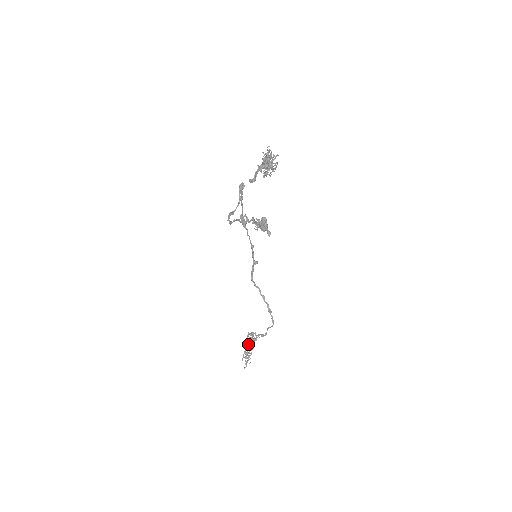
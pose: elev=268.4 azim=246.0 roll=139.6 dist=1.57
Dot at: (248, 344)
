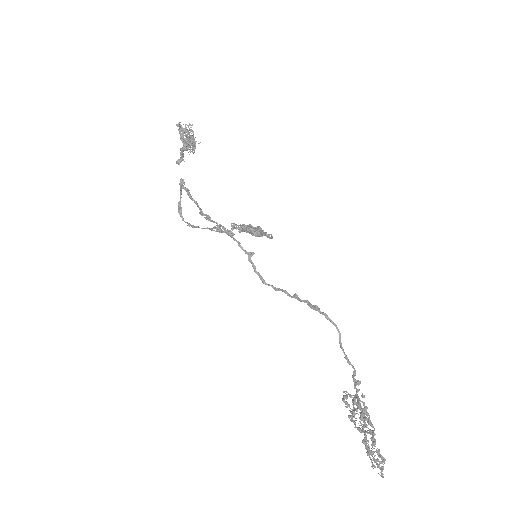
Dot at: (362, 429)
